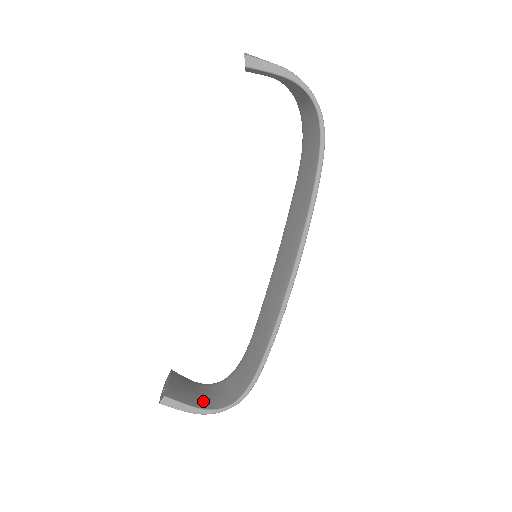
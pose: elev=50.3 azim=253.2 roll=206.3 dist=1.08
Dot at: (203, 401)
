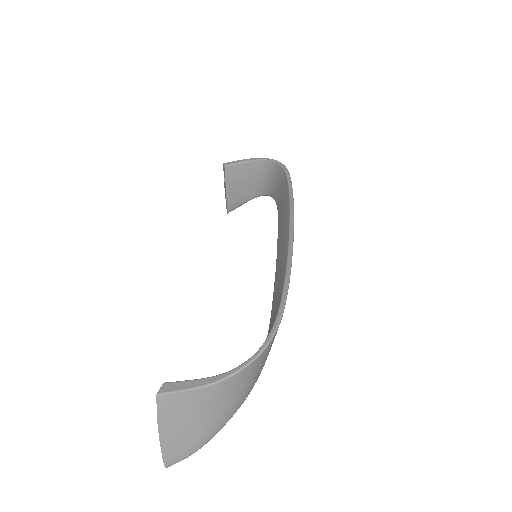
Dot at: occluded
